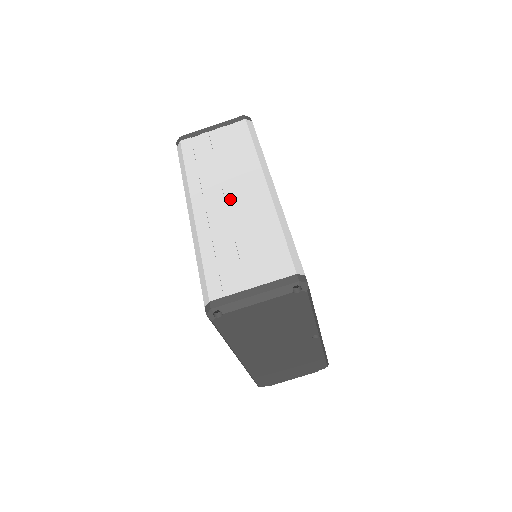
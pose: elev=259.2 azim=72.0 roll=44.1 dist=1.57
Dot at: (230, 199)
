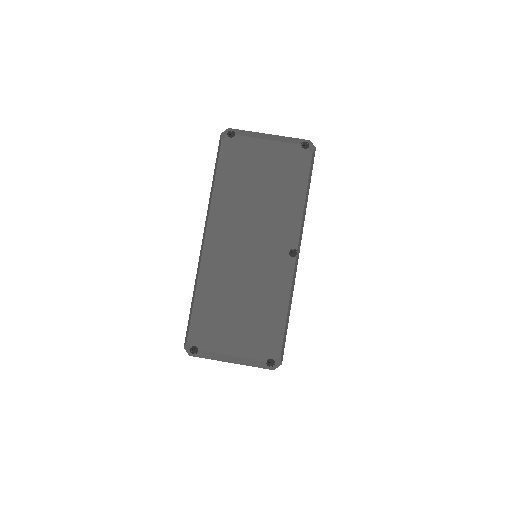
Dot at: occluded
